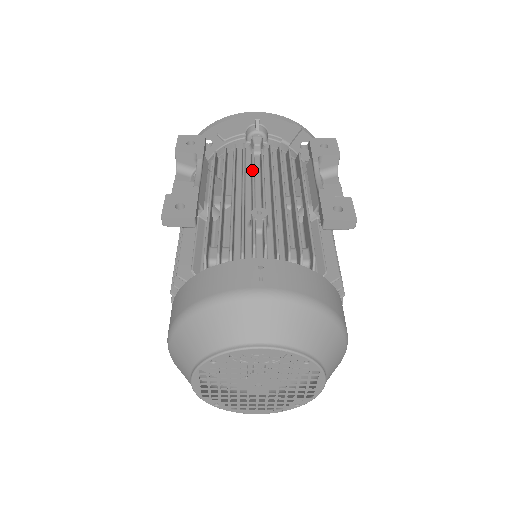
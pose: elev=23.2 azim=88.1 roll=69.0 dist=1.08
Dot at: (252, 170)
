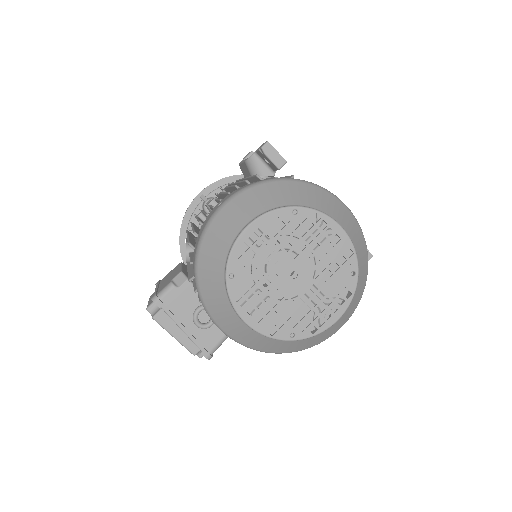
Dot at: occluded
